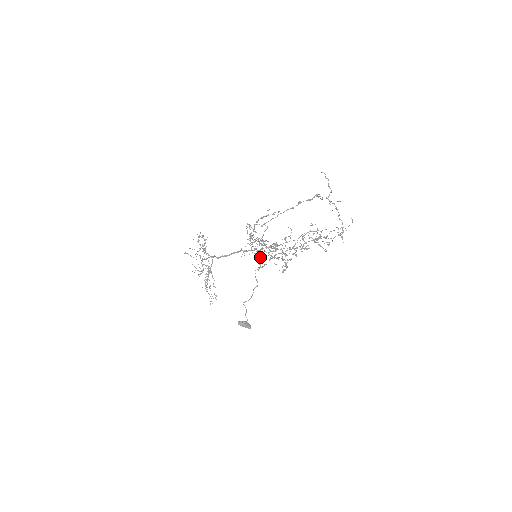
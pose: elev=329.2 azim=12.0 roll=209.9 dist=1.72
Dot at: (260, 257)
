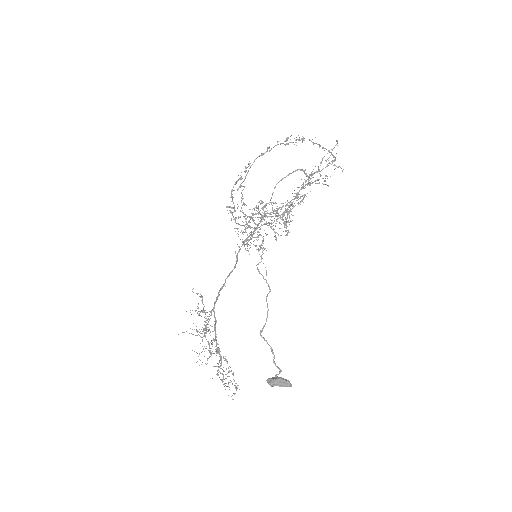
Dot at: (259, 249)
